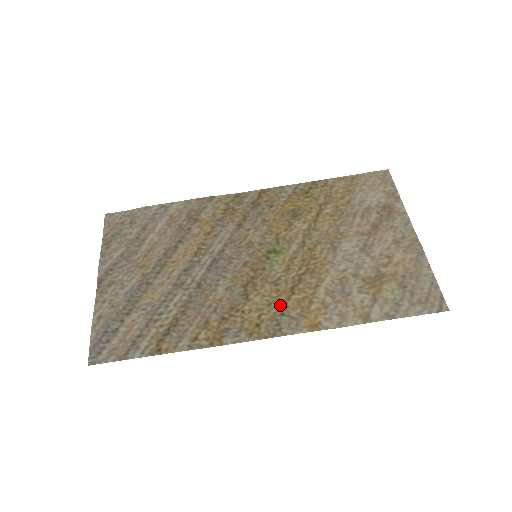
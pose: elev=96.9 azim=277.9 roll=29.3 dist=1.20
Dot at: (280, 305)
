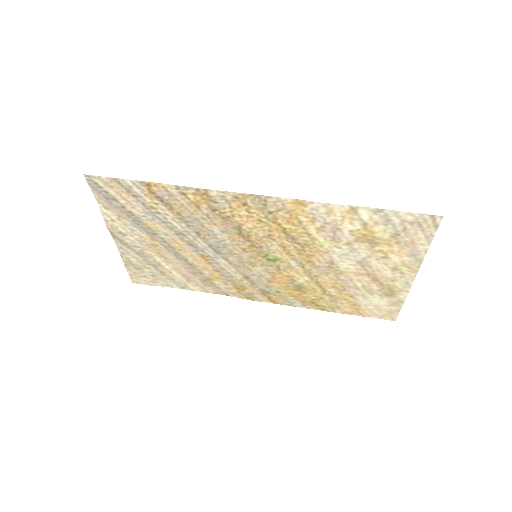
Dot at: (270, 219)
